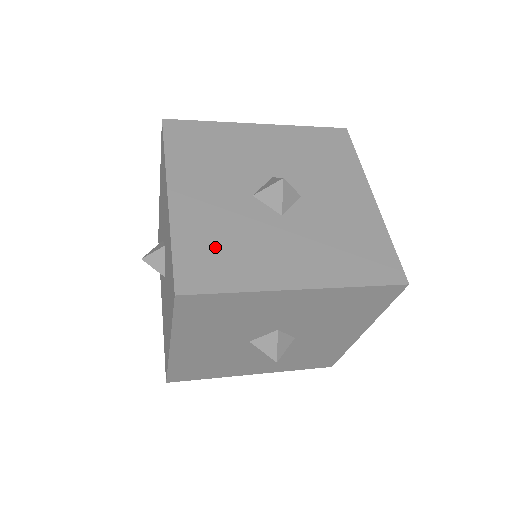
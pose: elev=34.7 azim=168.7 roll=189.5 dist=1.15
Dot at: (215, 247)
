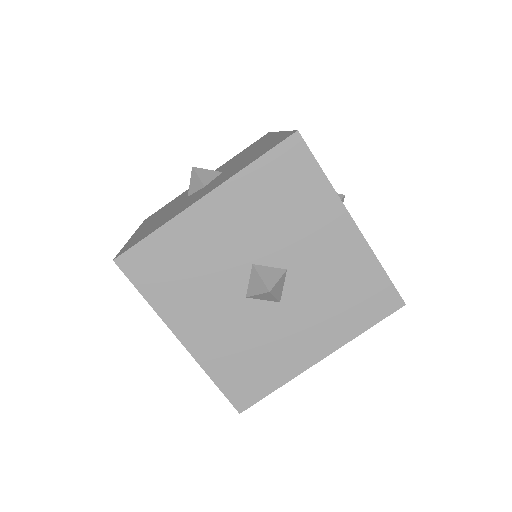
Dot at: (151, 228)
